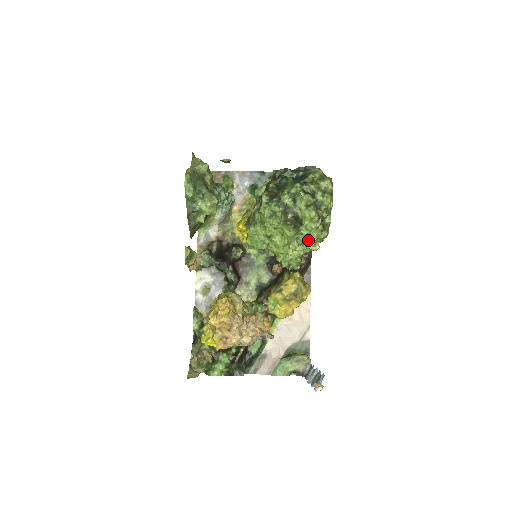
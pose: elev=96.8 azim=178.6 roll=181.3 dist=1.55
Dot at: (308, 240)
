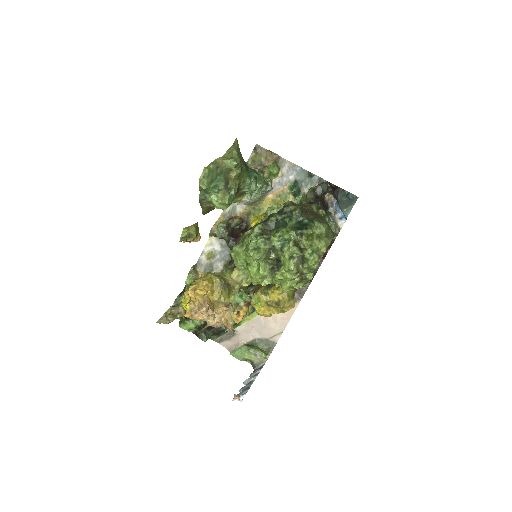
Dot at: (281, 284)
